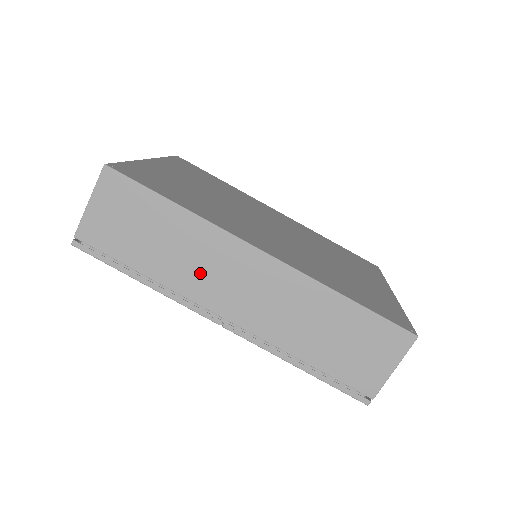
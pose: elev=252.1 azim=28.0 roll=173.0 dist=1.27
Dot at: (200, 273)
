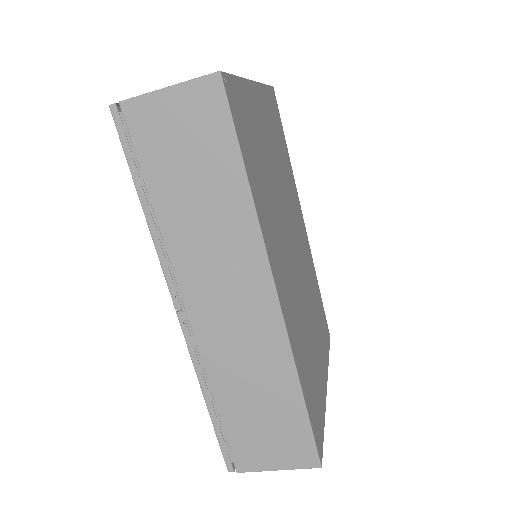
Dot at: (204, 255)
